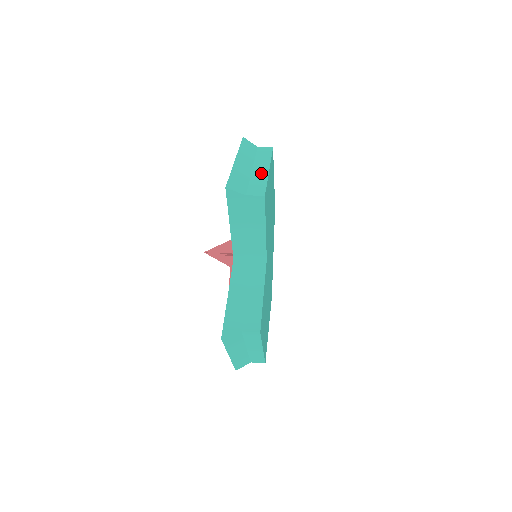
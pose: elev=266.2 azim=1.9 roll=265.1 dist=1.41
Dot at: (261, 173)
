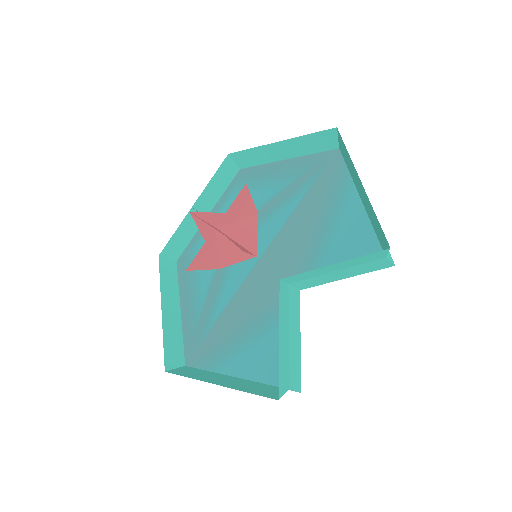
Dot at: occluded
